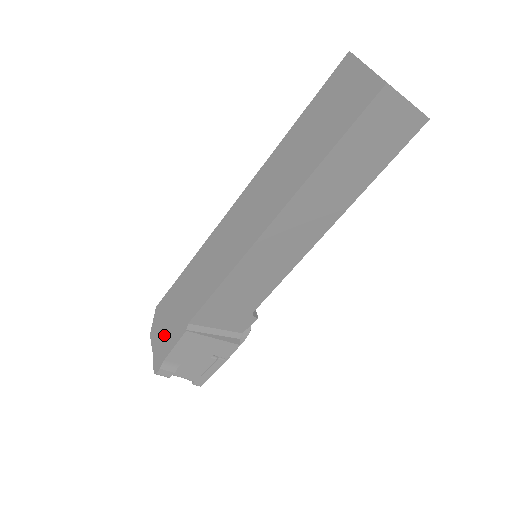
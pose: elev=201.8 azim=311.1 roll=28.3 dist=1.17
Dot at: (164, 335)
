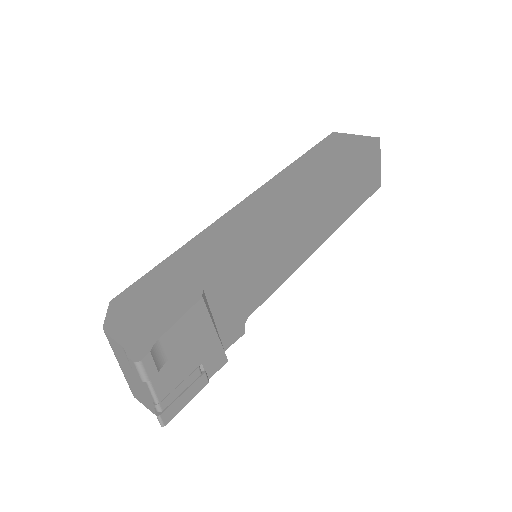
Dot at: (147, 317)
